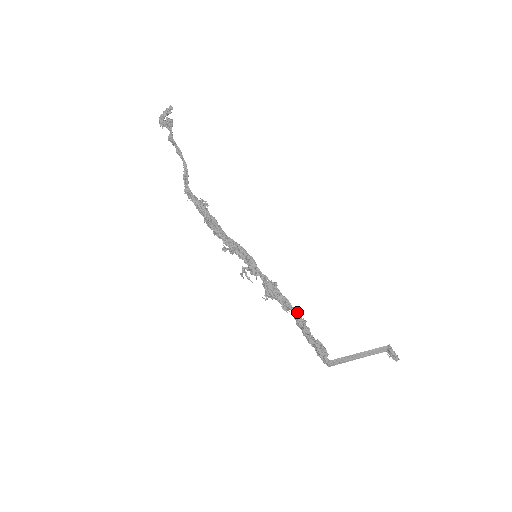
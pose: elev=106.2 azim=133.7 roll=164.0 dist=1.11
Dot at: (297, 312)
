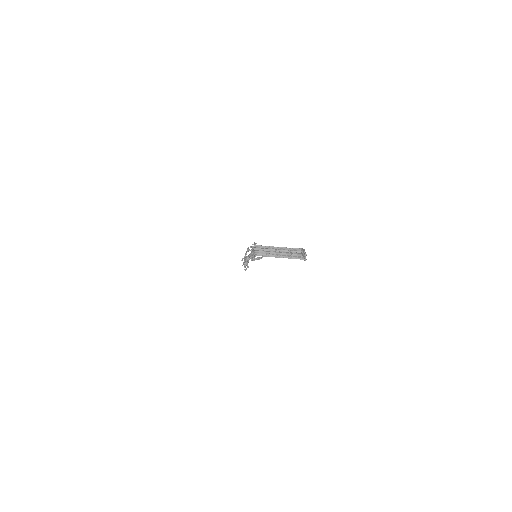
Dot at: occluded
